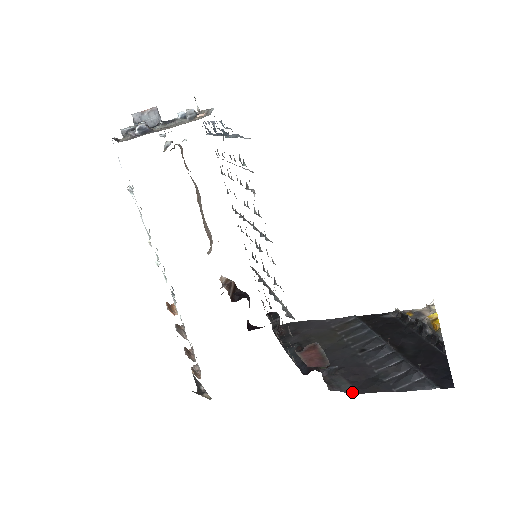
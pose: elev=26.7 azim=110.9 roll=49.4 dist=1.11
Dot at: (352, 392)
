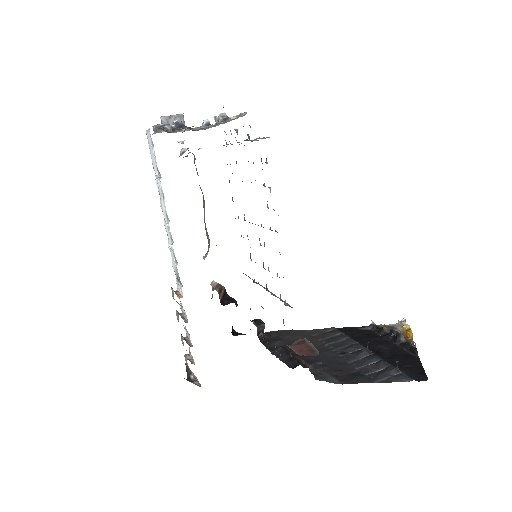
Dot at: (337, 383)
